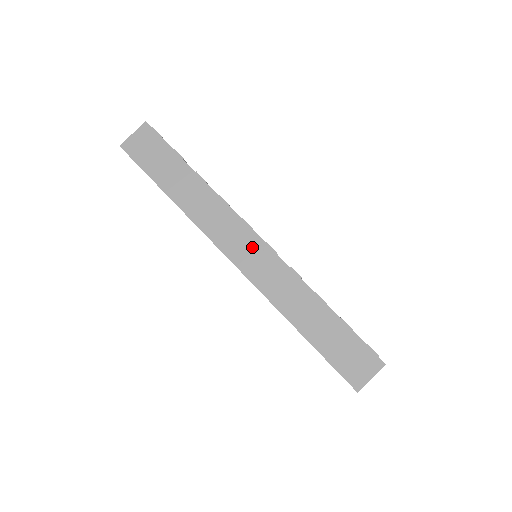
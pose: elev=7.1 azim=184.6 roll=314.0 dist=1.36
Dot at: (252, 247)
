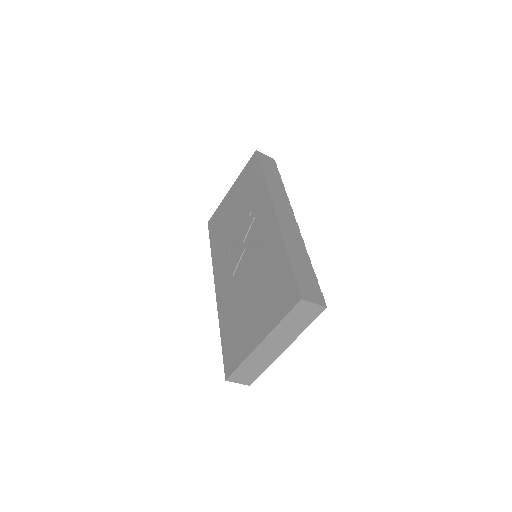
Dot at: (289, 217)
